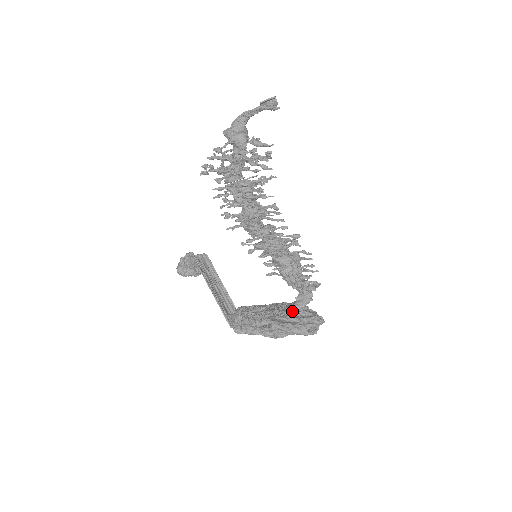
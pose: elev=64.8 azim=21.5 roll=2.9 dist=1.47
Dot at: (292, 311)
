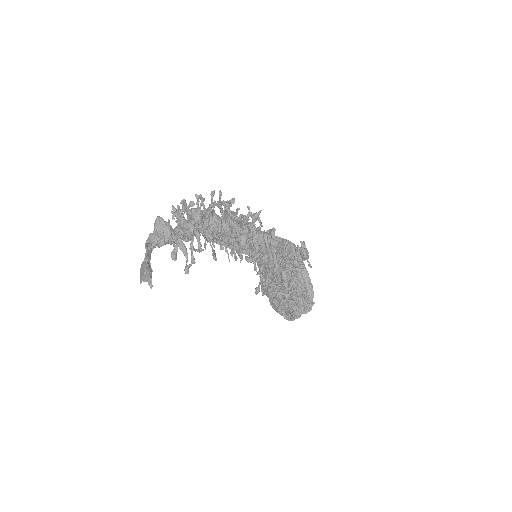
Dot at: occluded
